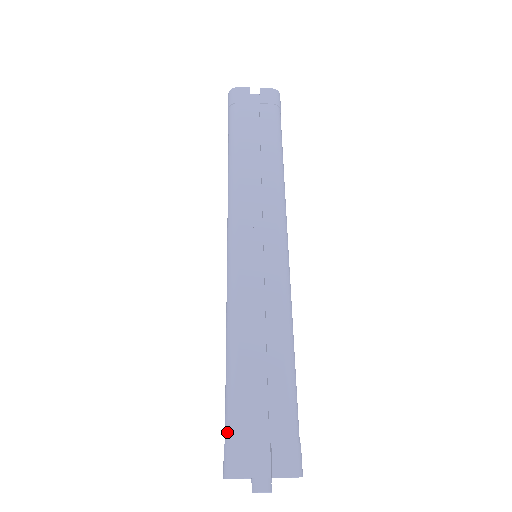
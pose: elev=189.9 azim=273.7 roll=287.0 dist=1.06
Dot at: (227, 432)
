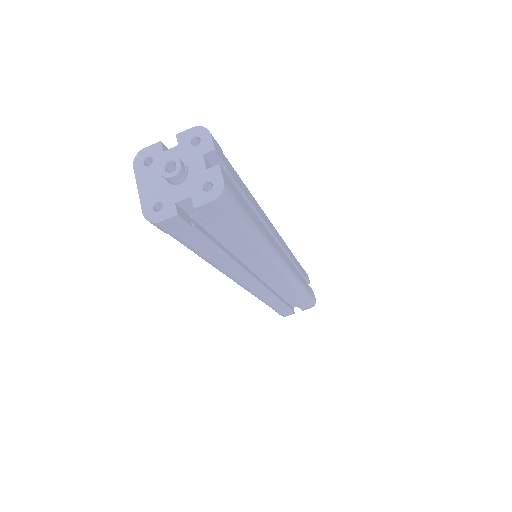
Dot at: occluded
